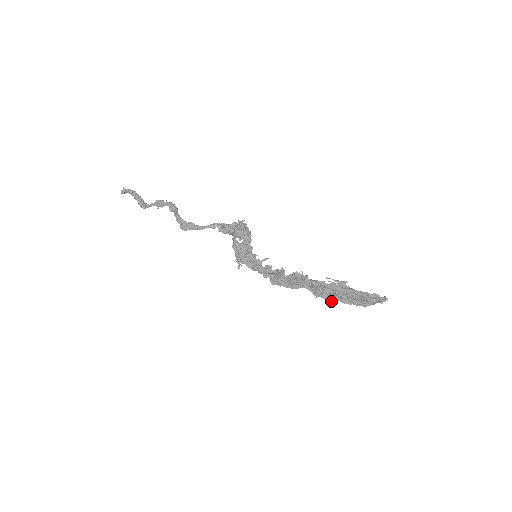
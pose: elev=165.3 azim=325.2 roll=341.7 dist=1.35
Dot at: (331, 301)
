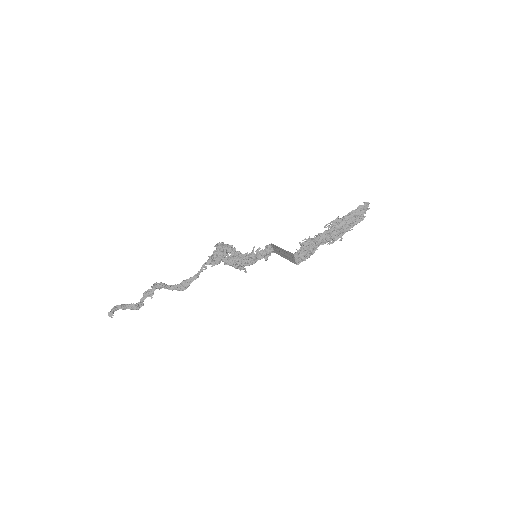
Dot at: (341, 237)
